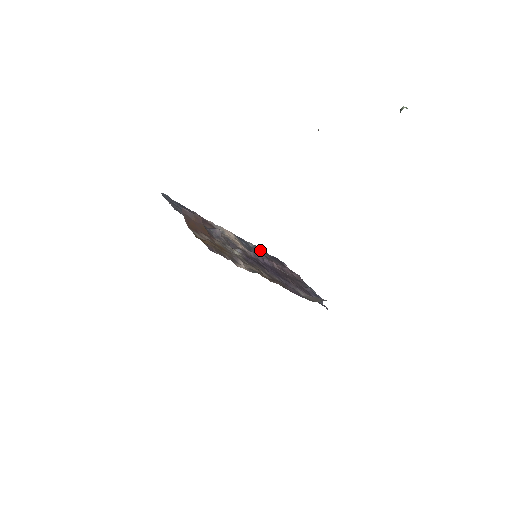
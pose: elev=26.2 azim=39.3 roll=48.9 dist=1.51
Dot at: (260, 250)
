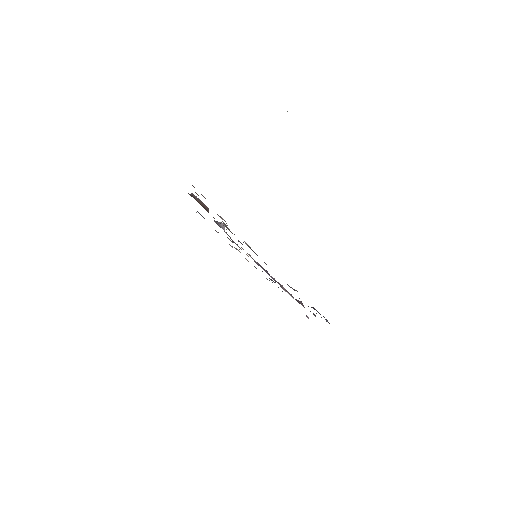
Dot at: occluded
